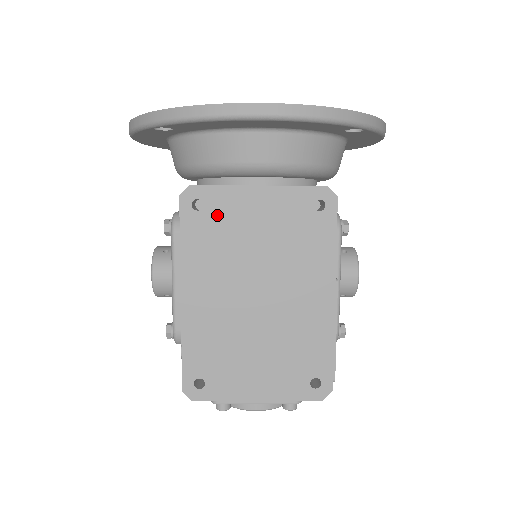
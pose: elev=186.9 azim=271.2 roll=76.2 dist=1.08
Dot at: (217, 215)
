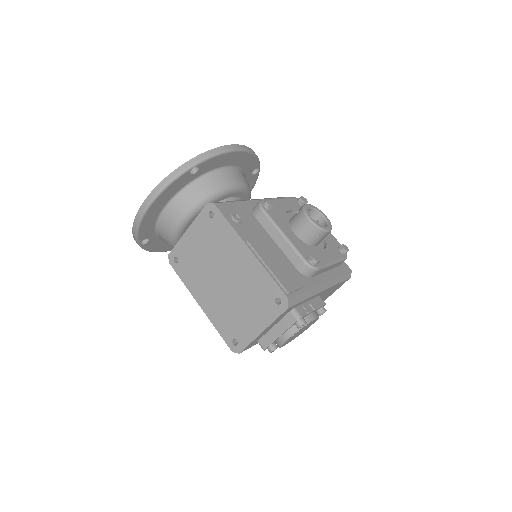
Dot at: (184, 257)
